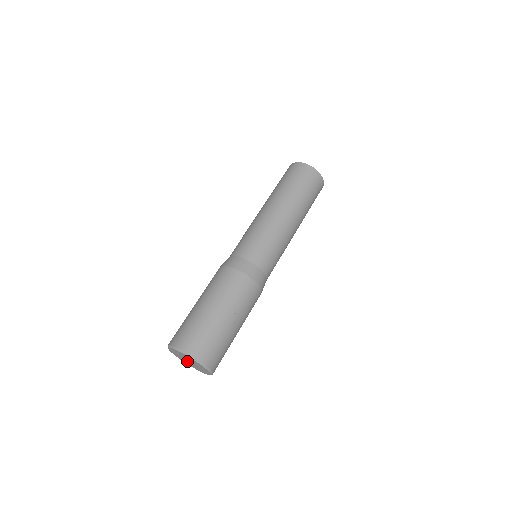
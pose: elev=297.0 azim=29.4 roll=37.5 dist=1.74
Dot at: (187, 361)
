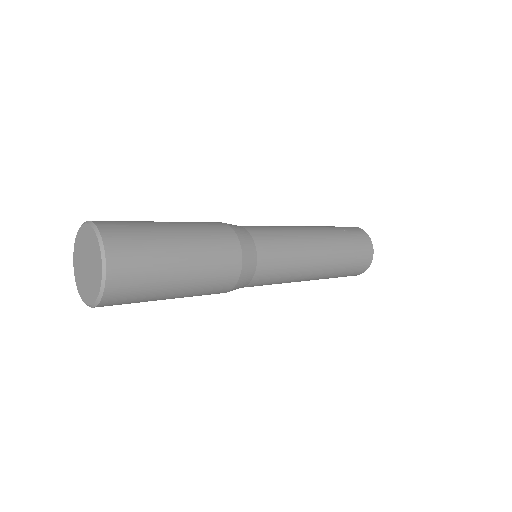
Dot at: (88, 276)
